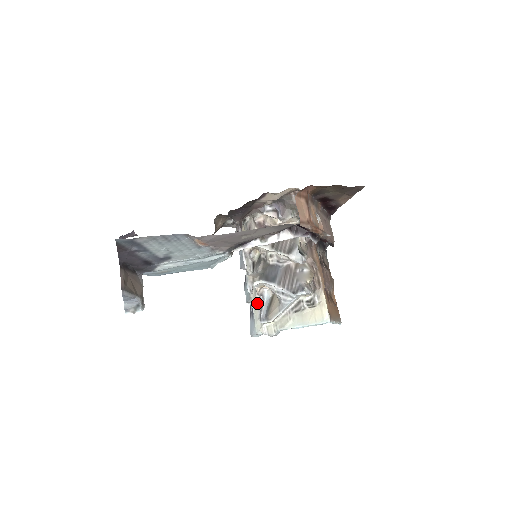
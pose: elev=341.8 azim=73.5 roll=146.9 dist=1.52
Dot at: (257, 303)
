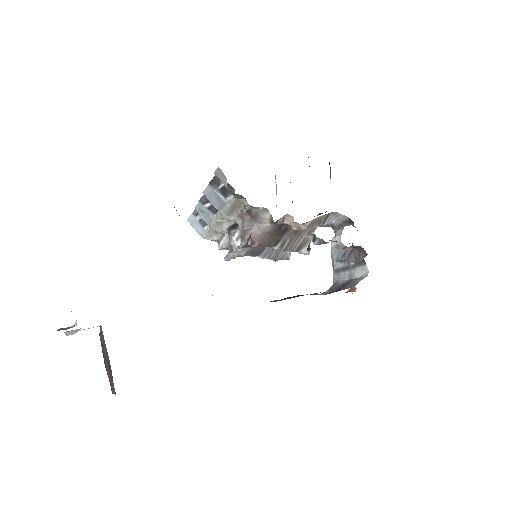
Dot at: (219, 234)
